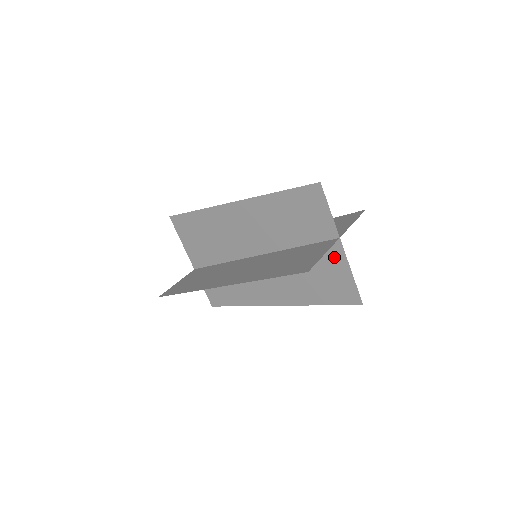
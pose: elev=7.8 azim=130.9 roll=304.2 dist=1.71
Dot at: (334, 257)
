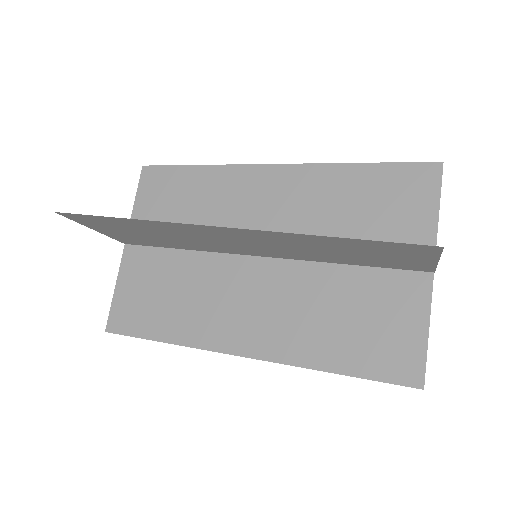
Dot at: occluded
